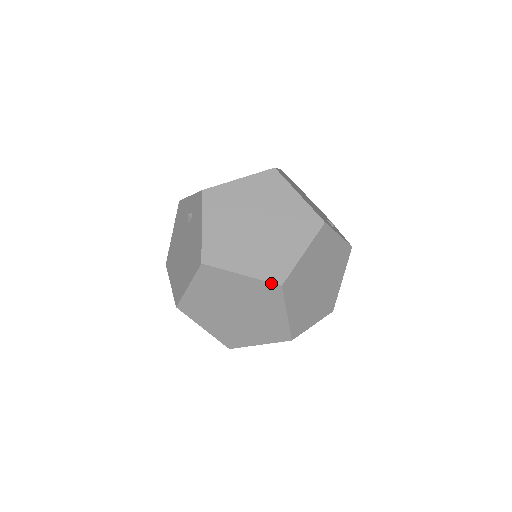
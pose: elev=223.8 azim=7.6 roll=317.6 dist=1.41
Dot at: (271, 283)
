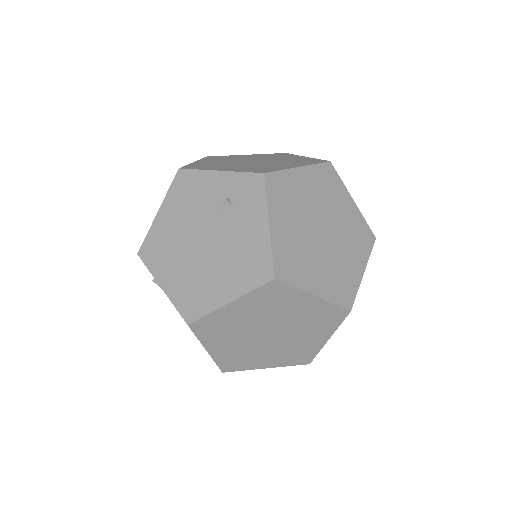
Dot at: (341, 308)
